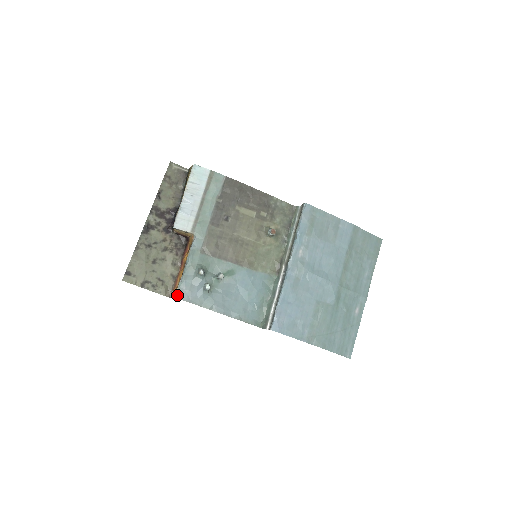
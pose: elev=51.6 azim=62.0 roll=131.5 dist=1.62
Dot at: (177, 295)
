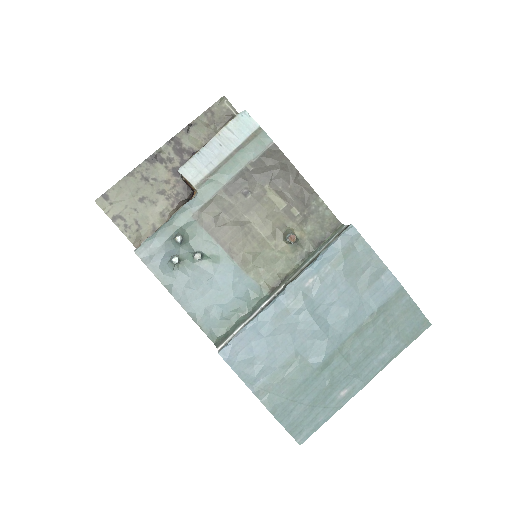
Dot at: (137, 249)
